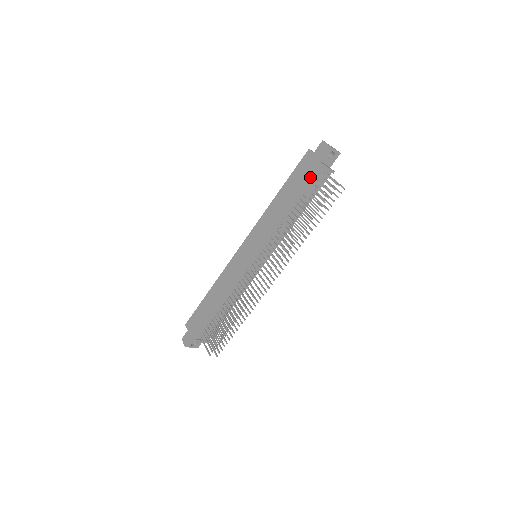
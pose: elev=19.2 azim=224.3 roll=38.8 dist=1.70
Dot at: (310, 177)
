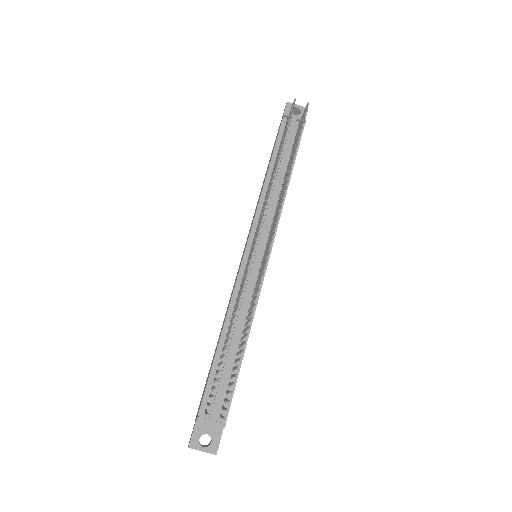
Dot at: (278, 133)
